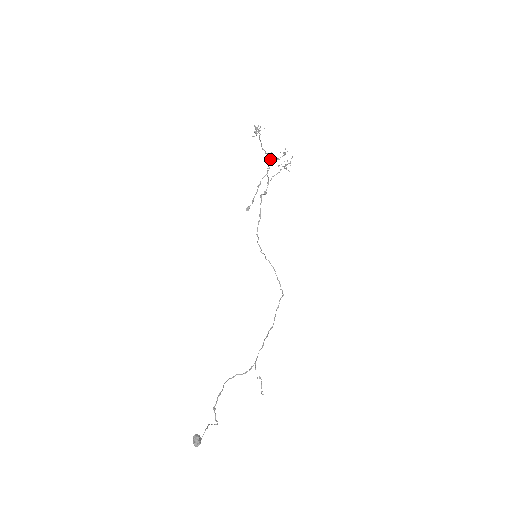
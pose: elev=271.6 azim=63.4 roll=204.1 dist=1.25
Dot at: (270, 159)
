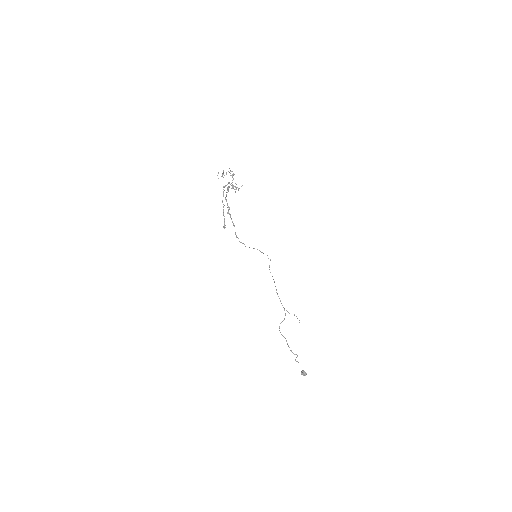
Dot at: occluded
